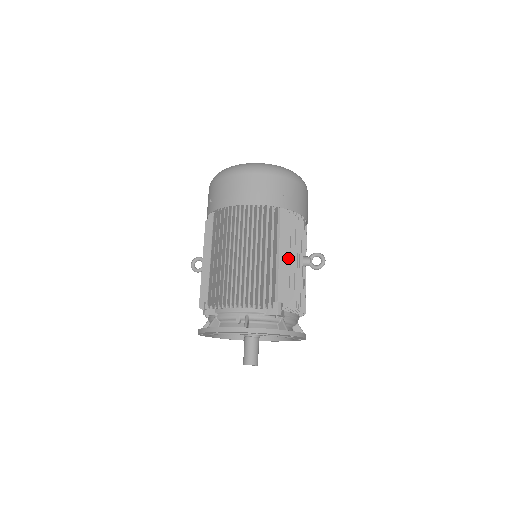
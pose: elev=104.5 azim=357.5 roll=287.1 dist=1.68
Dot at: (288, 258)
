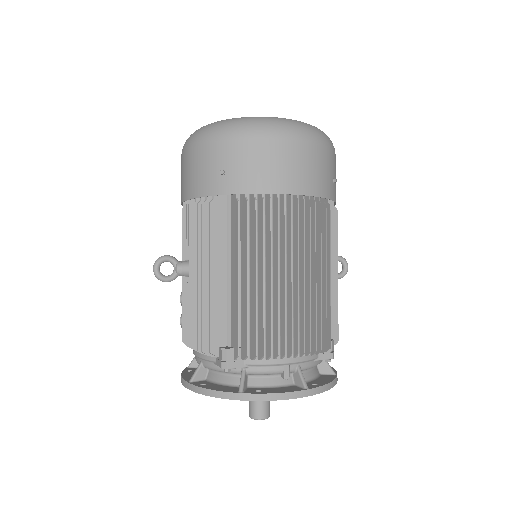
Dot at: (335, 274)
